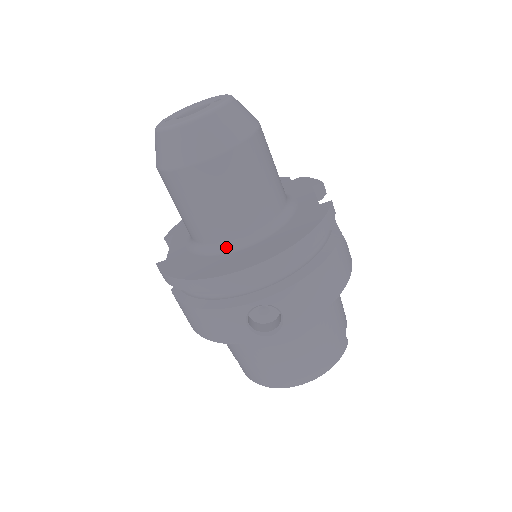
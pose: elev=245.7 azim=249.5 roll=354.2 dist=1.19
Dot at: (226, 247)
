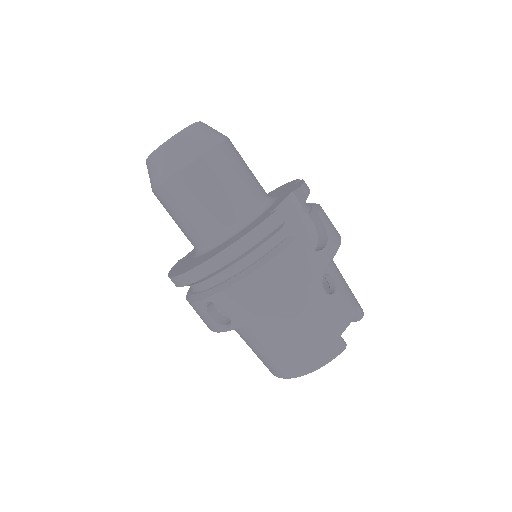
Dot at: (199, 251)
